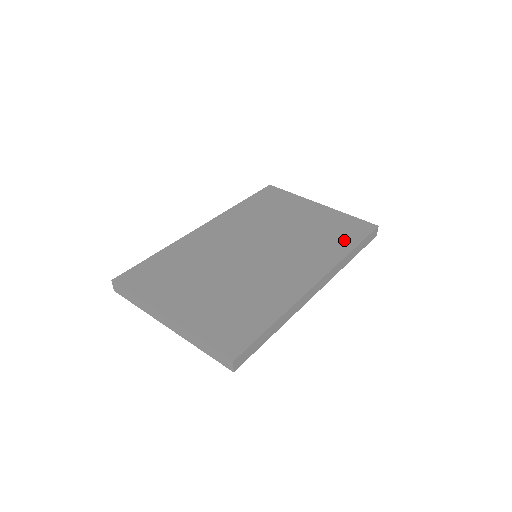
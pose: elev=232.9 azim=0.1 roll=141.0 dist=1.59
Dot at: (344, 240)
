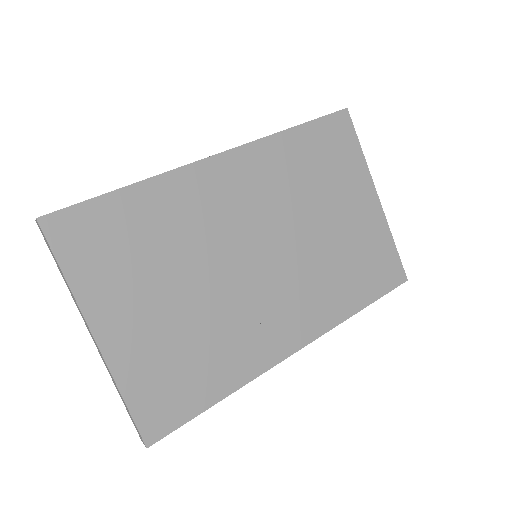
Dot at: (362, 288)
